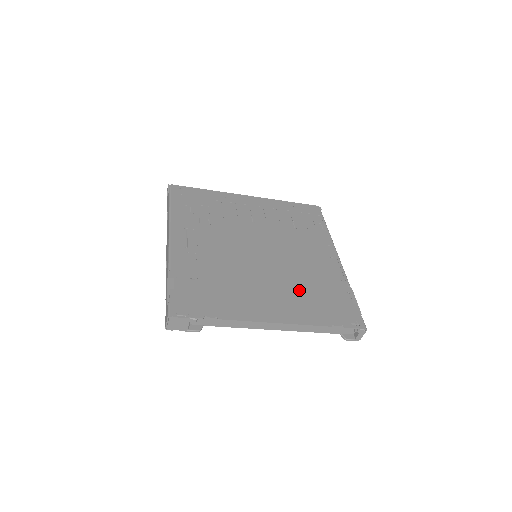
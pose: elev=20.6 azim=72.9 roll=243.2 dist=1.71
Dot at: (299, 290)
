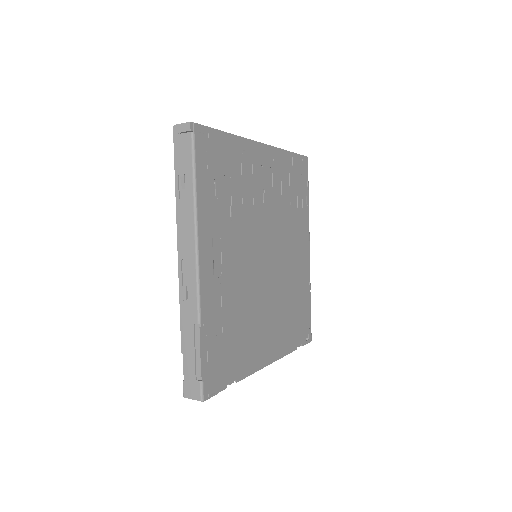
Dot at: (285, 311)
